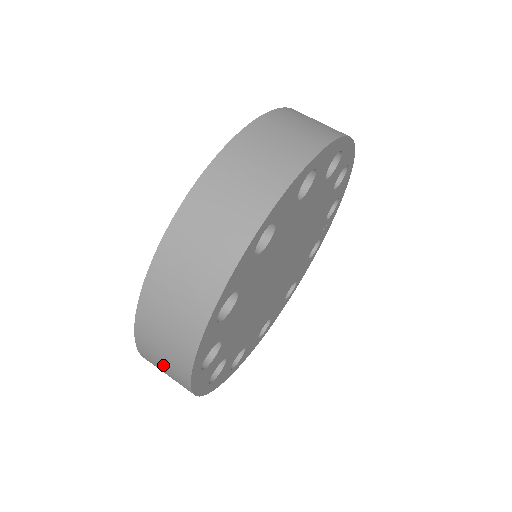
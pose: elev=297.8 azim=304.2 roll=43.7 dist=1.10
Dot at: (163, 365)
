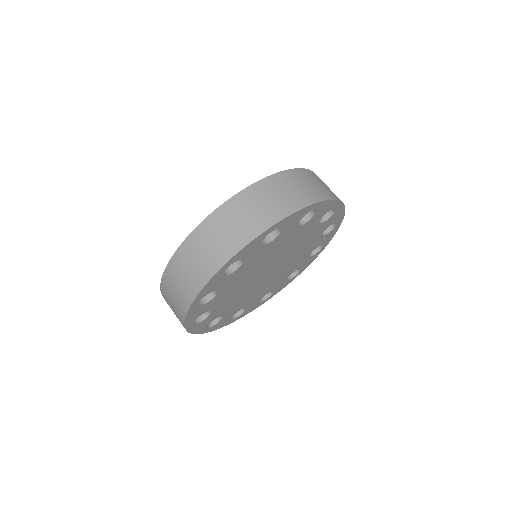
Dot at: occluded
